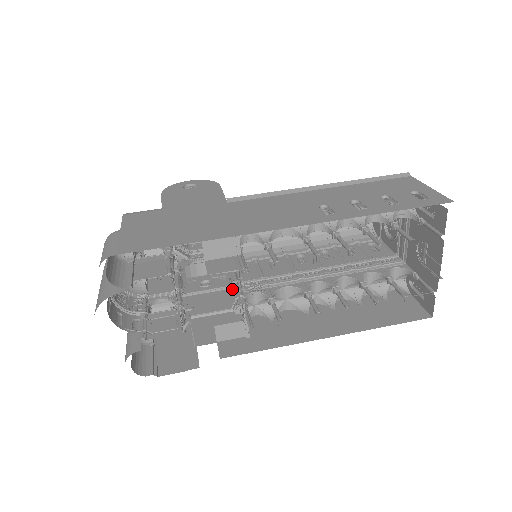
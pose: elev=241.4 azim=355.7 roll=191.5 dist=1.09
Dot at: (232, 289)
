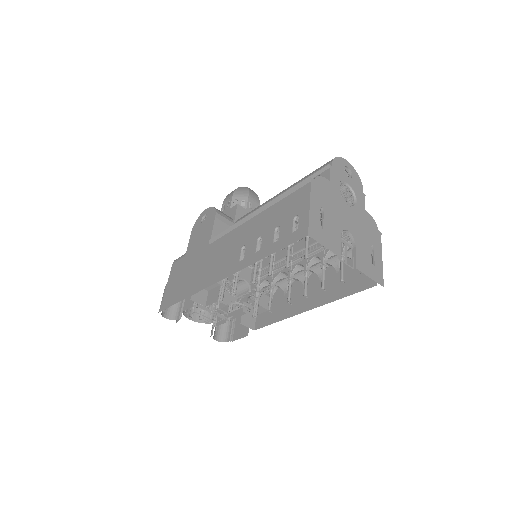
Dot at: occluded
